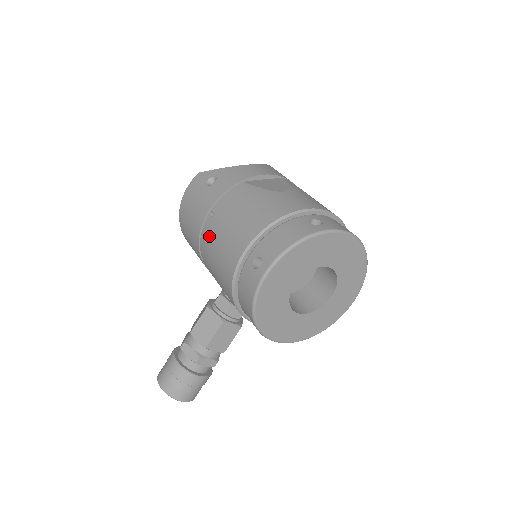
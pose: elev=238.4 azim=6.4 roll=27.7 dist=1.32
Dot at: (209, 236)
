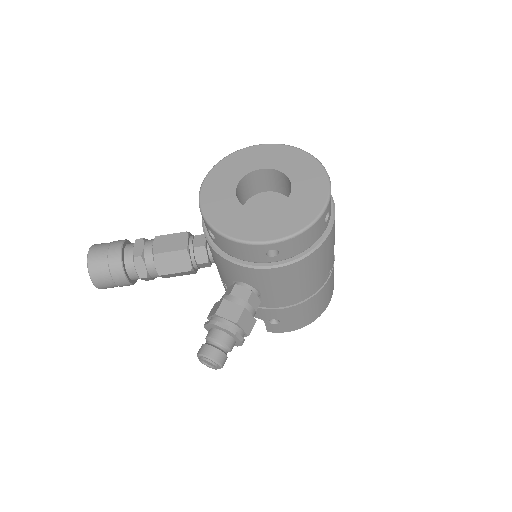
Dot at: occluded
